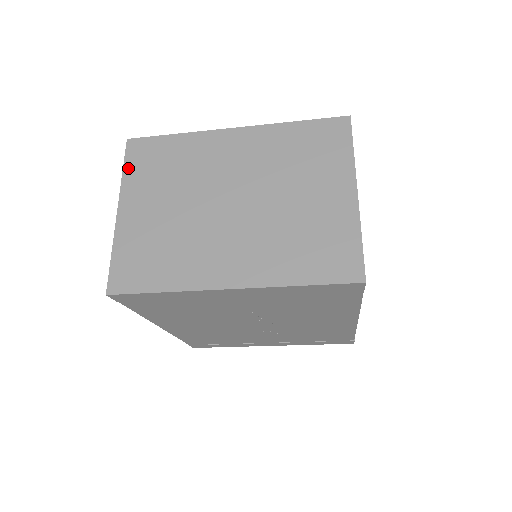
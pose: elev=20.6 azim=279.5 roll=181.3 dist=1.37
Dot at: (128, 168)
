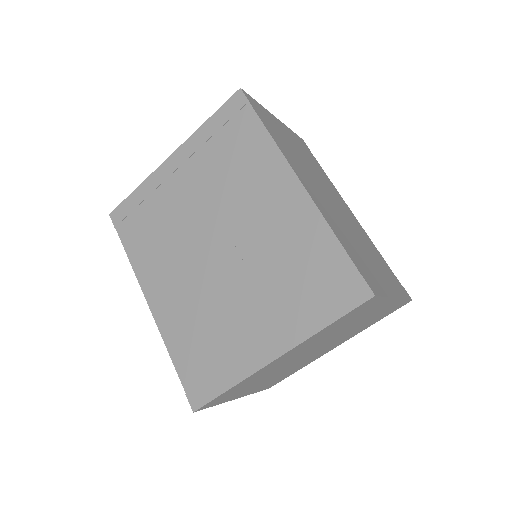
Dot at: occluded
